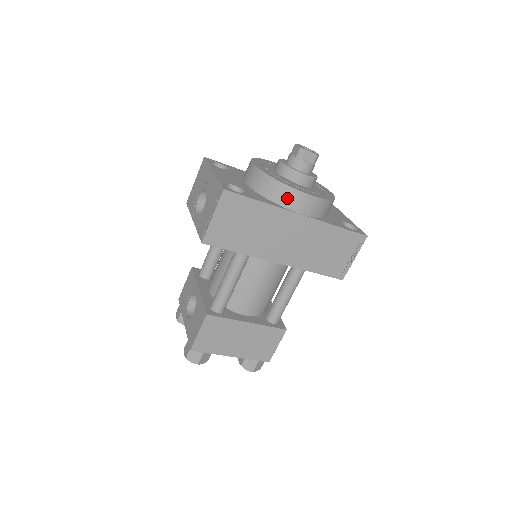
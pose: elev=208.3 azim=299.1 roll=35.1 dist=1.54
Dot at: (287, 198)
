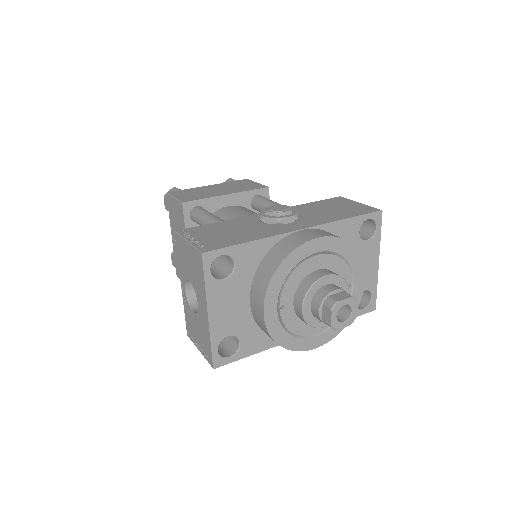
Dot at: occluded
